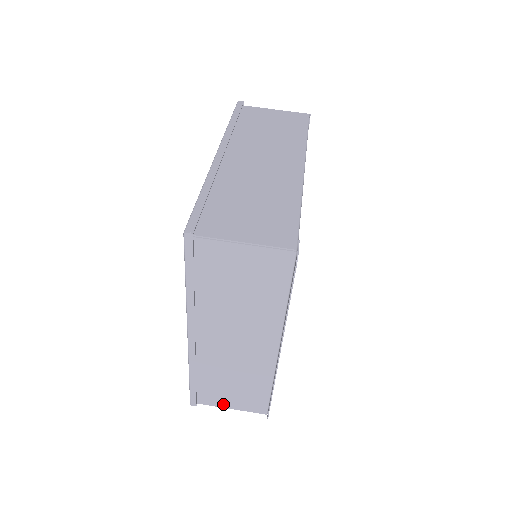
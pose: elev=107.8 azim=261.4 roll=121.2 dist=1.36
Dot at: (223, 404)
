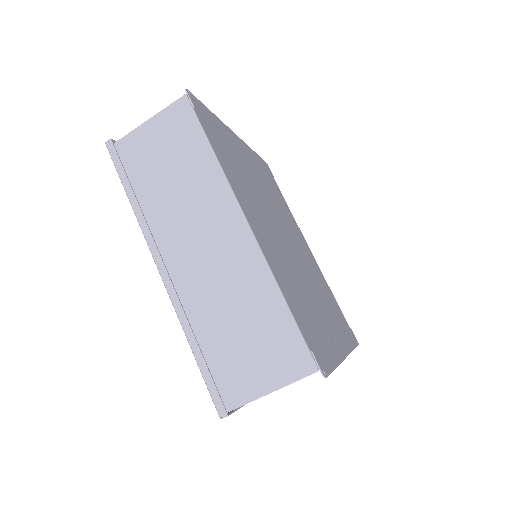
Dot at: occluded
